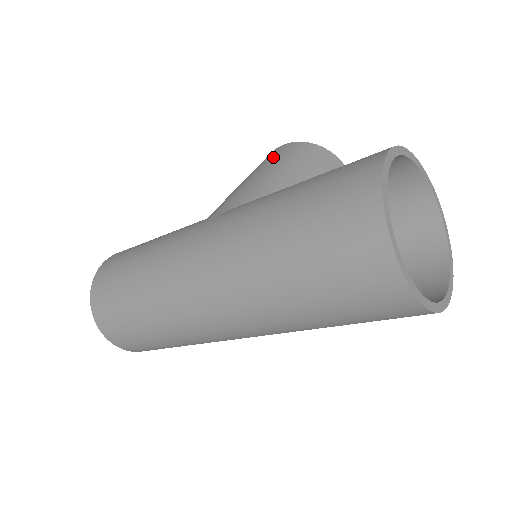
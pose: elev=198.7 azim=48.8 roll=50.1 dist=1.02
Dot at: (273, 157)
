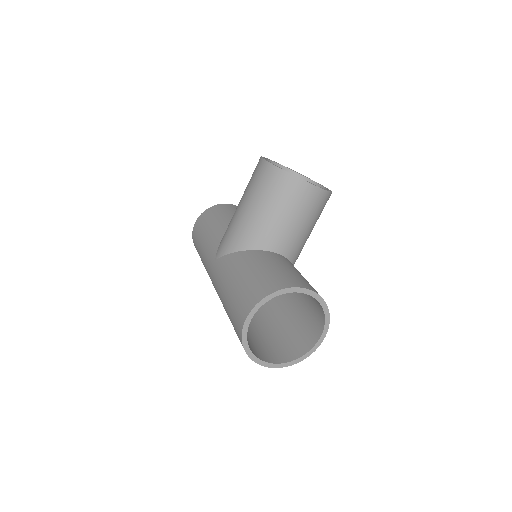
Dot at: (253, 184)
